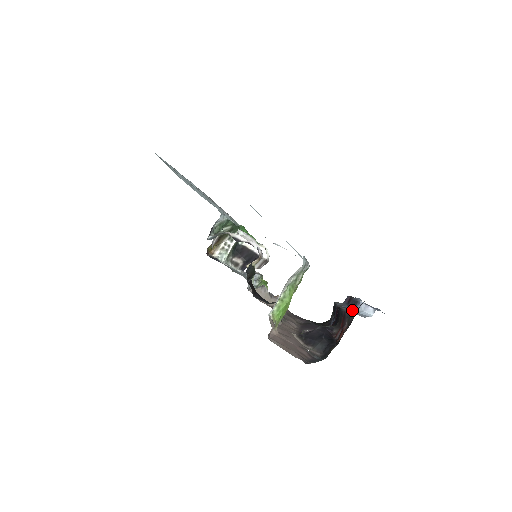
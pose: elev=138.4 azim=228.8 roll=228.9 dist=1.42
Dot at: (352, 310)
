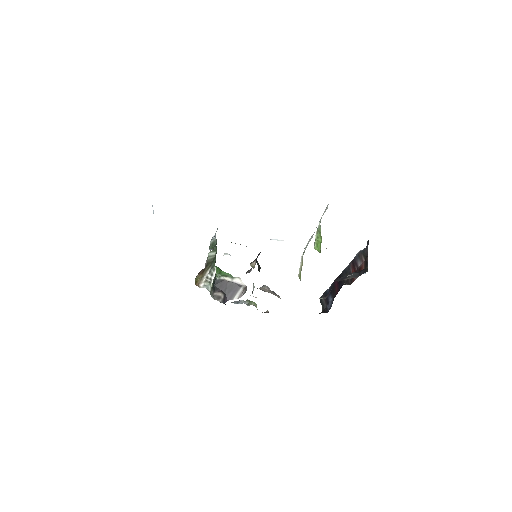
Dot at: occluded
